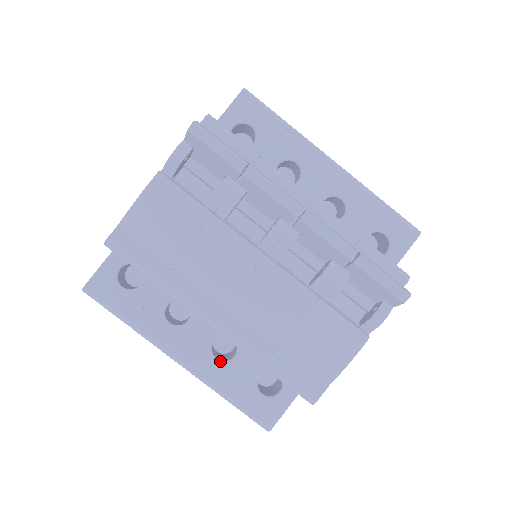
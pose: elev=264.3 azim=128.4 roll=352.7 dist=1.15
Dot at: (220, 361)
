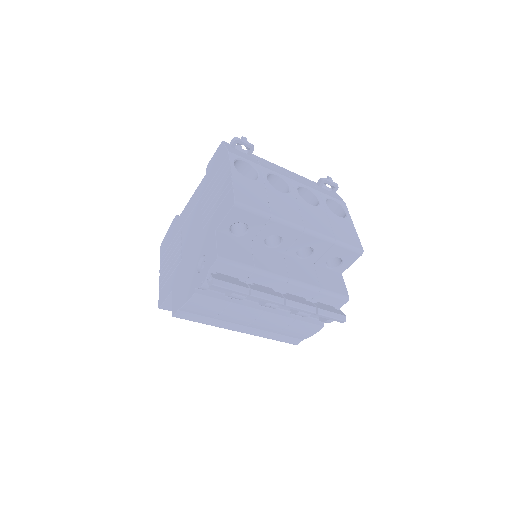
Dot at: occluded
